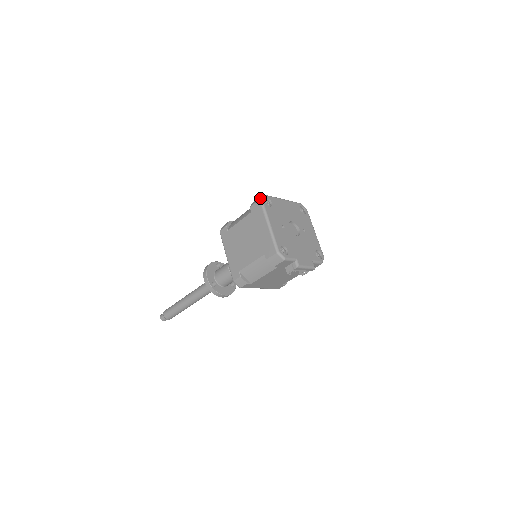
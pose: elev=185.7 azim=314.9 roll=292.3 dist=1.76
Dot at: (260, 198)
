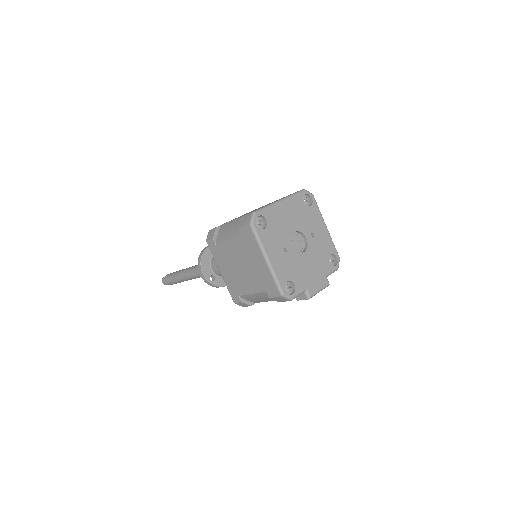
Dot at: (250, 222)
